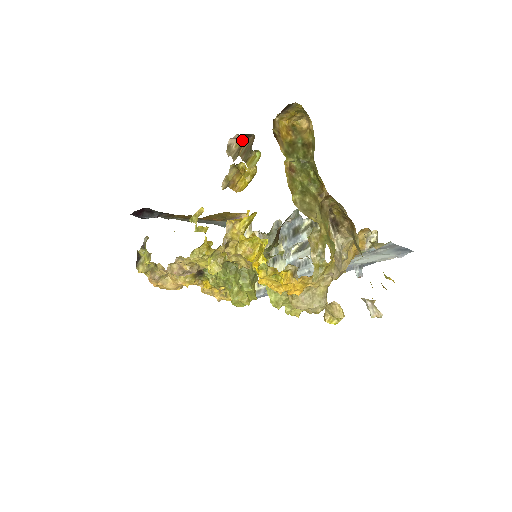
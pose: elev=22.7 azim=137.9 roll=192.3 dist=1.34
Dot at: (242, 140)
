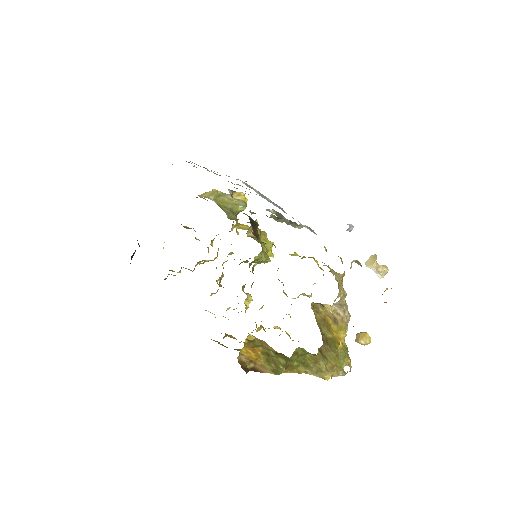
Dot at: occluded
